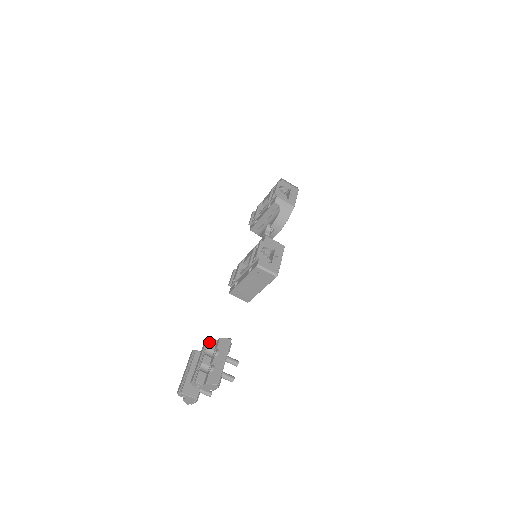
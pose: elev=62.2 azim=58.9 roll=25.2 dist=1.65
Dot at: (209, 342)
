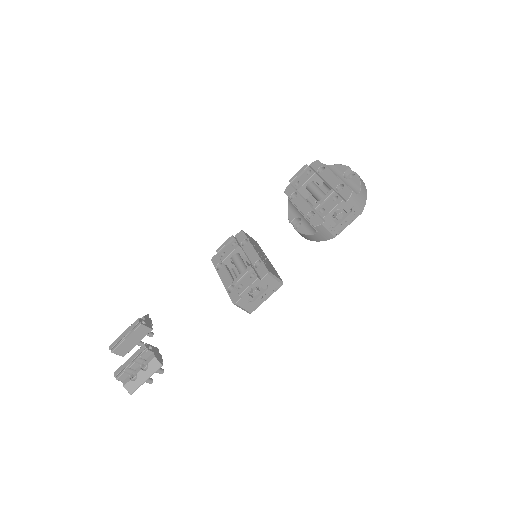
Dot at: (144, 354)
